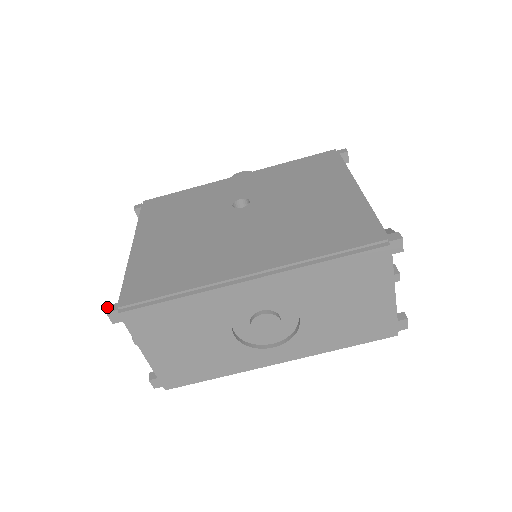
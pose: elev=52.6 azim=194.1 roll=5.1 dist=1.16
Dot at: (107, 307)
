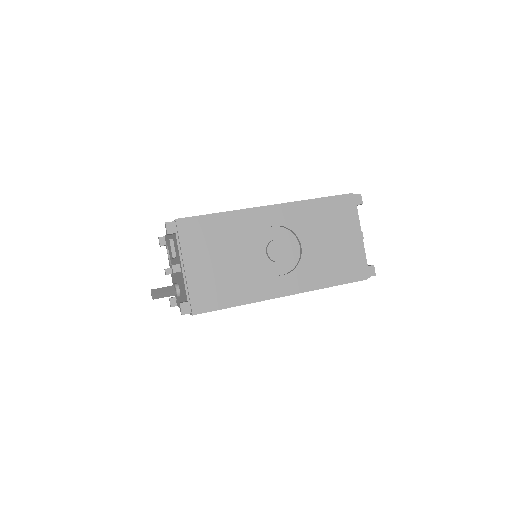
Dot at: (165, 223)
